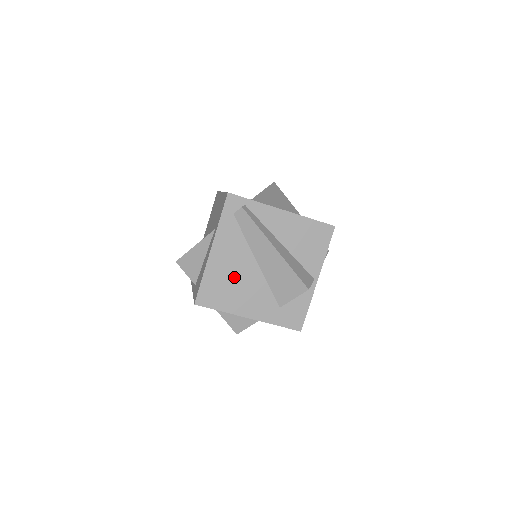
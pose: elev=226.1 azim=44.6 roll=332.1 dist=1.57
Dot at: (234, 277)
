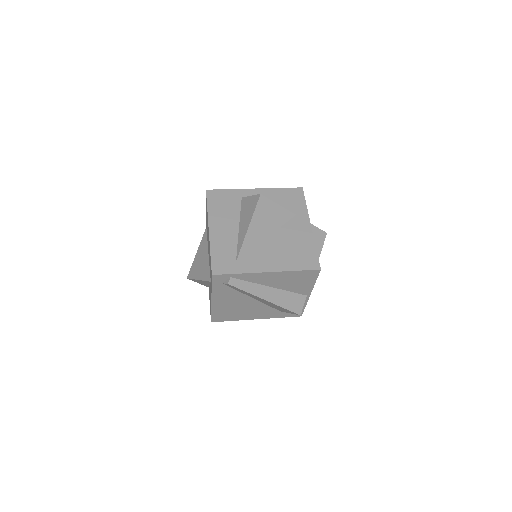
Dot at: (237, 307)
